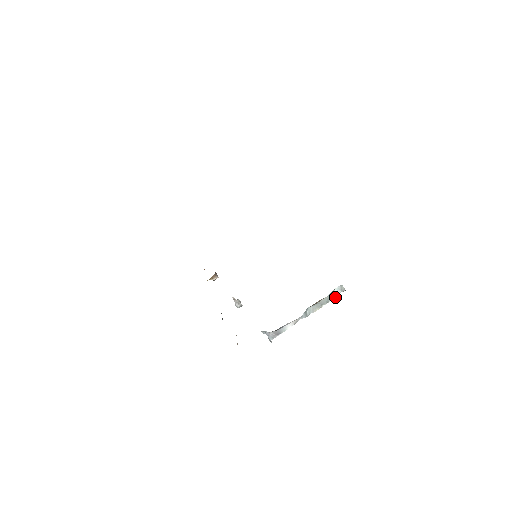
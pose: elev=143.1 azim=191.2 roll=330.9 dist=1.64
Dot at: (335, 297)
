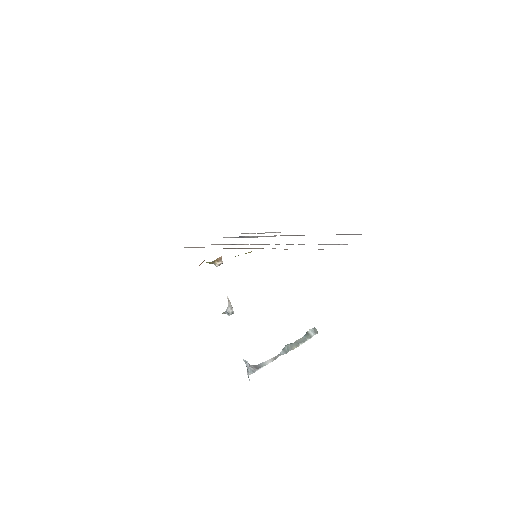
Dot at: (310, 338)
